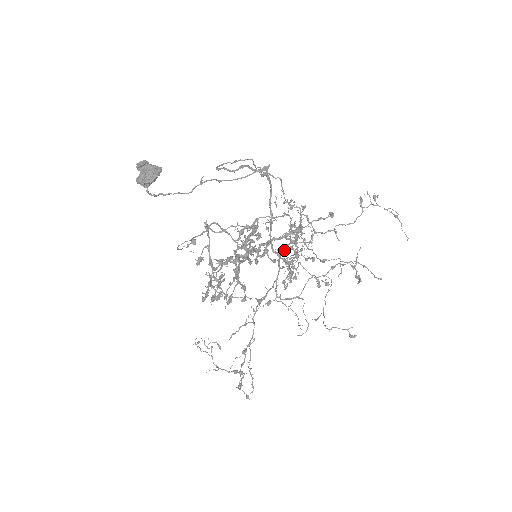
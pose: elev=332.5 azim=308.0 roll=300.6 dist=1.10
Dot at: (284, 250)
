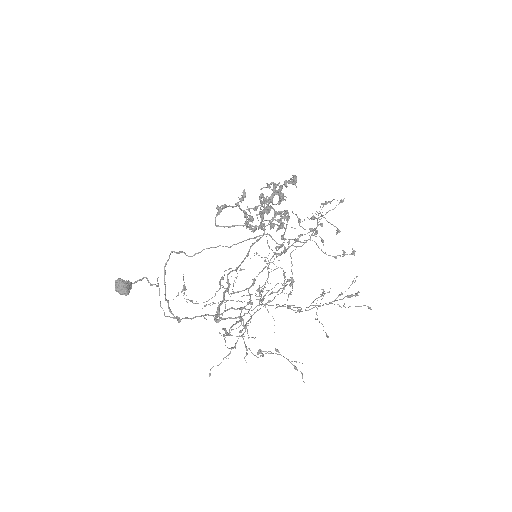
Dot at: occluded
